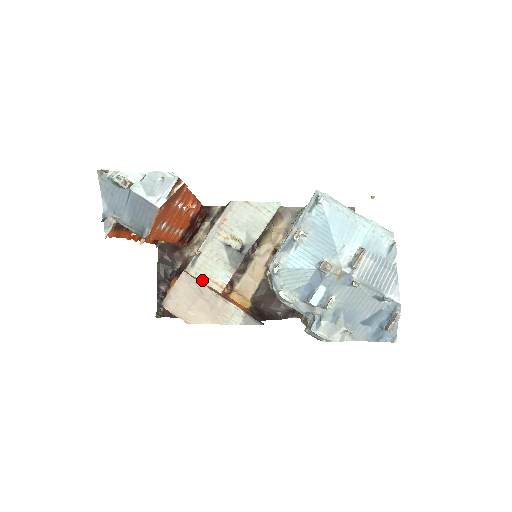
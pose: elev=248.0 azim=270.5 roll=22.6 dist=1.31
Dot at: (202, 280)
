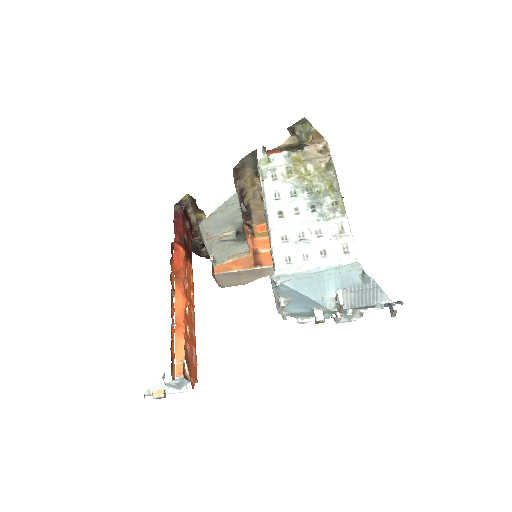
Dot at: (230, 260)
